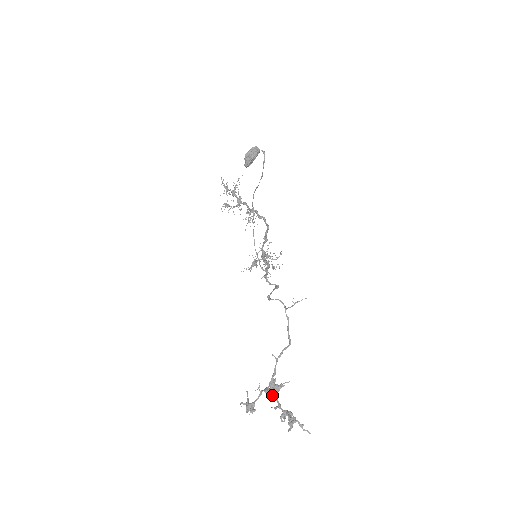
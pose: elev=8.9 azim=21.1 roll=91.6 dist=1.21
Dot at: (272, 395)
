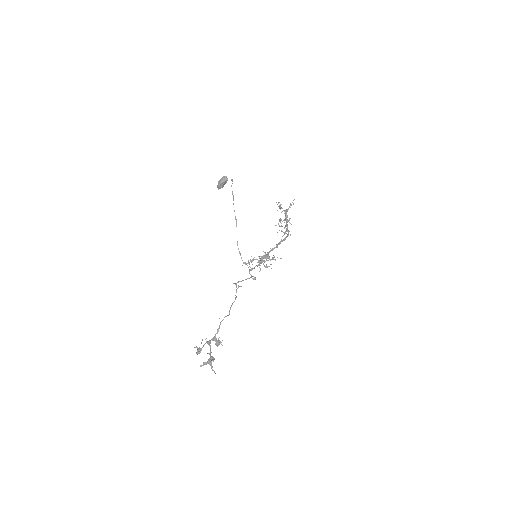
Dot at: (210, 345)
